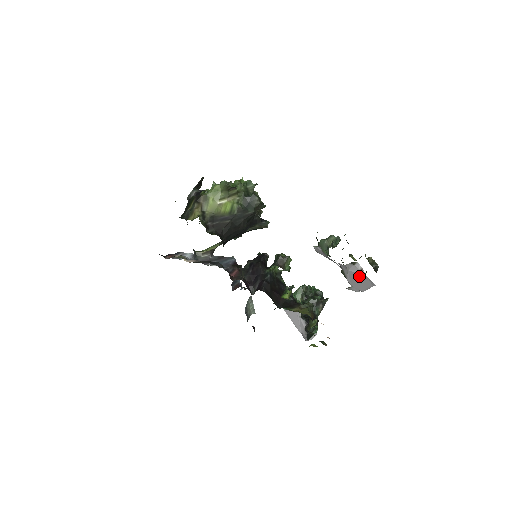
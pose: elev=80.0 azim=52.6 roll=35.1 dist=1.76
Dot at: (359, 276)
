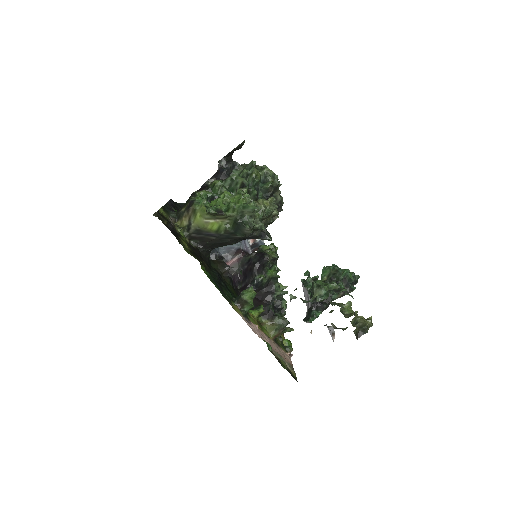
Dot at: occluded
